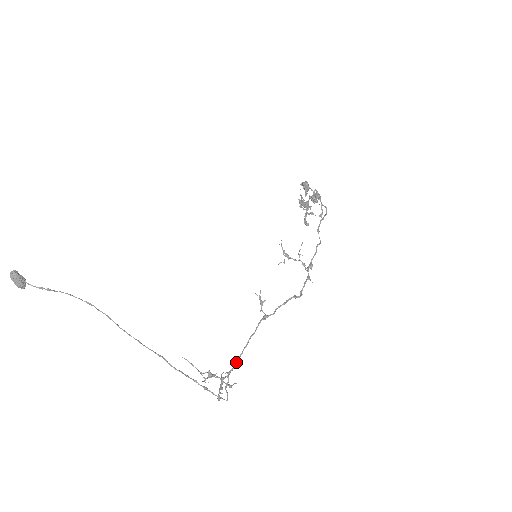
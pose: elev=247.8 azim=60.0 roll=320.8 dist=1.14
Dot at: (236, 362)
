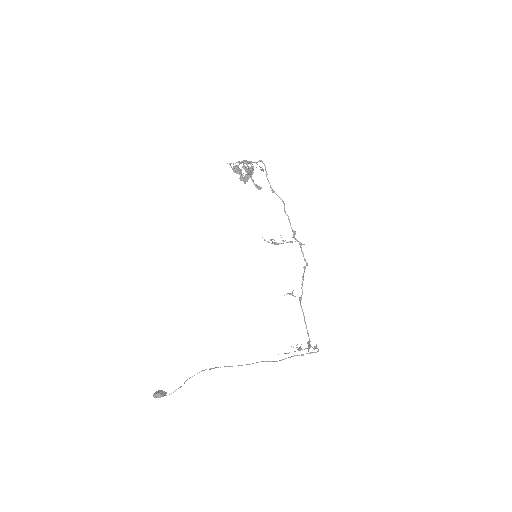
Dot at: occluded
